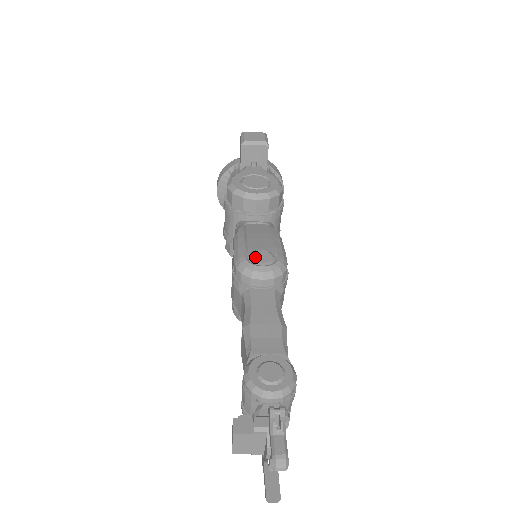
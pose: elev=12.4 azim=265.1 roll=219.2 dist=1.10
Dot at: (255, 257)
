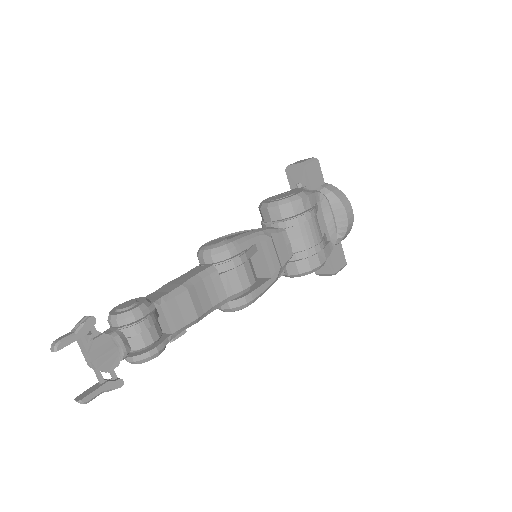
Dot at: (212, 242)
